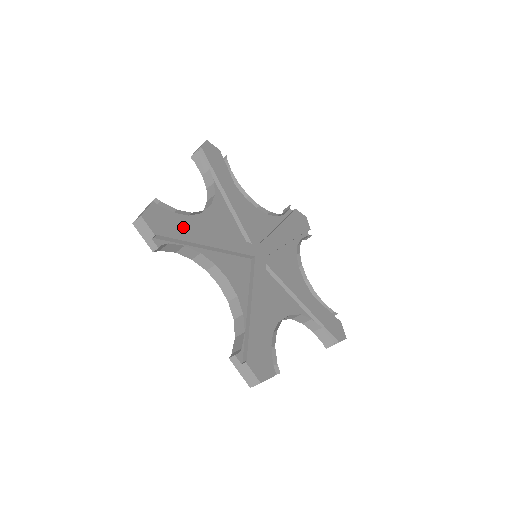
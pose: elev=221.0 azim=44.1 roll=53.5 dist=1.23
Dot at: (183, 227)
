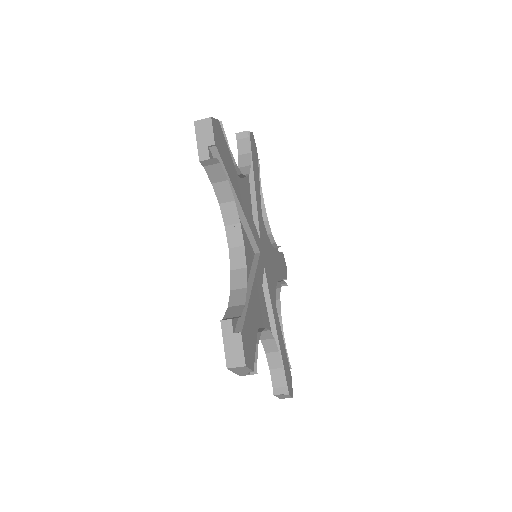
Dot at: (230, 166)
